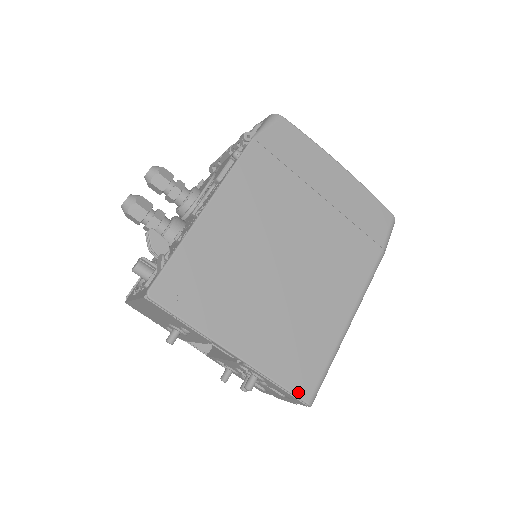
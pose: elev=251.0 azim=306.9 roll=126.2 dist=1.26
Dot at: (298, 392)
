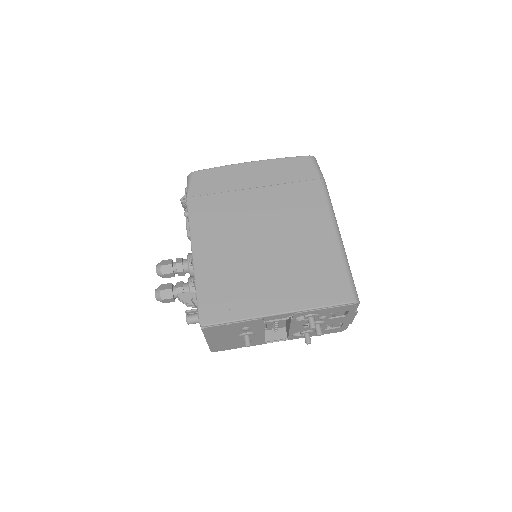
Dot at: (341, 301)
